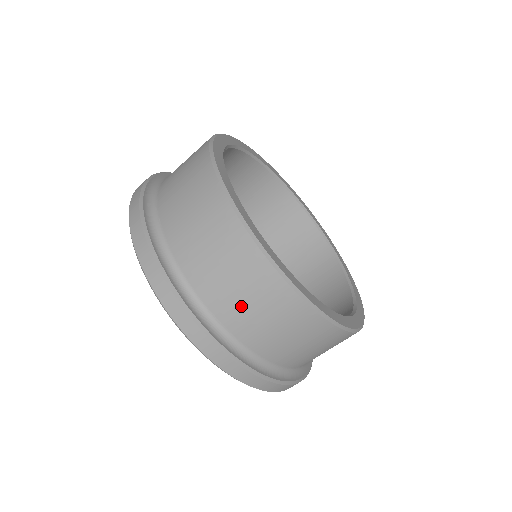
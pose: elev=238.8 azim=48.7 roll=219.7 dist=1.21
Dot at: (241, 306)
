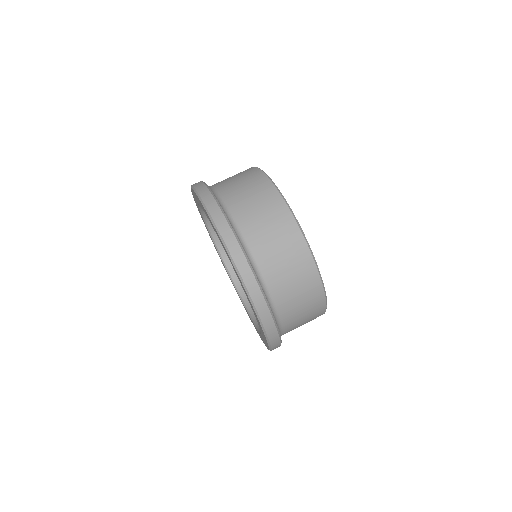
Dot at: (252, 212)
